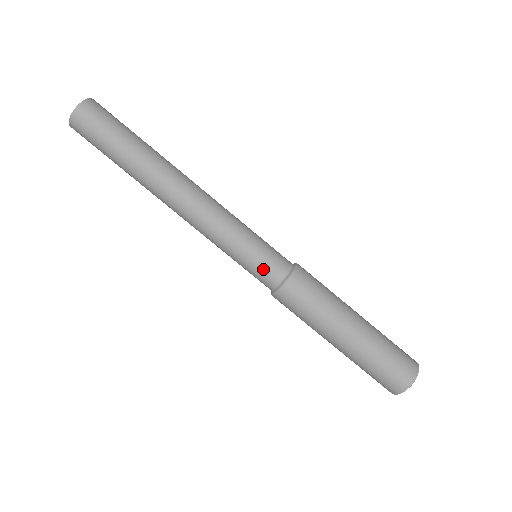
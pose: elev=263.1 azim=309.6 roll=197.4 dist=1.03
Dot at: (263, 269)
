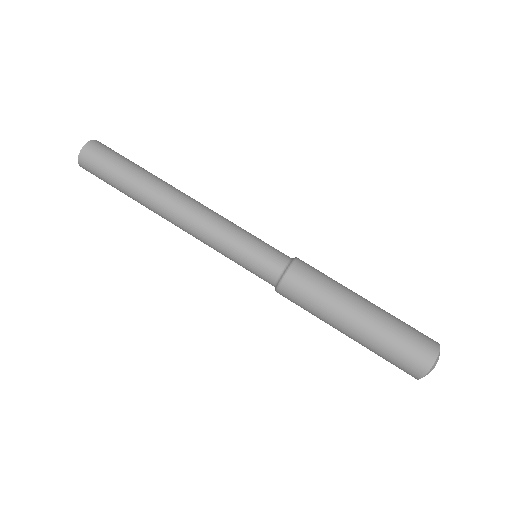
Dot at: (271, 251)
